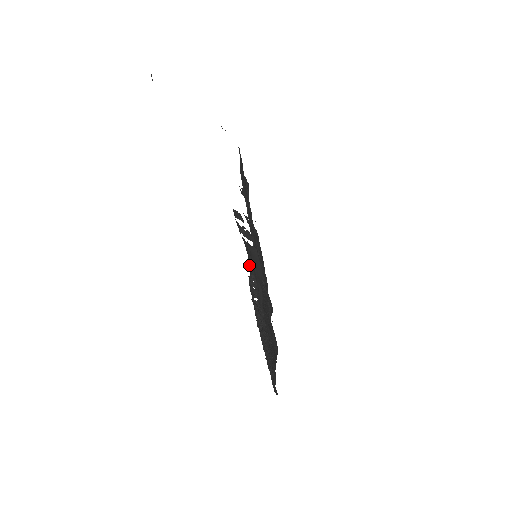
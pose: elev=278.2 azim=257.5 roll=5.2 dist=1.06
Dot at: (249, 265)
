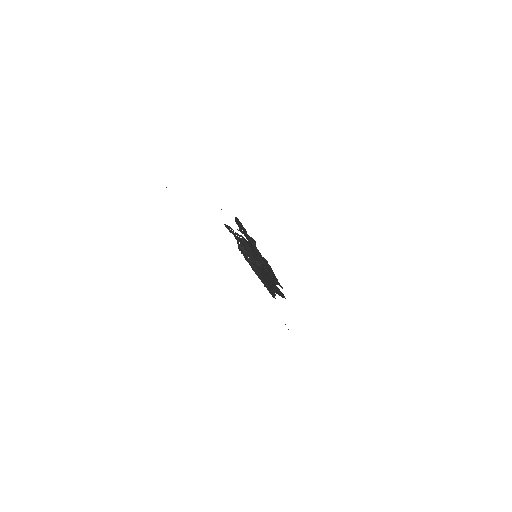
Dot at: (238, 242)
